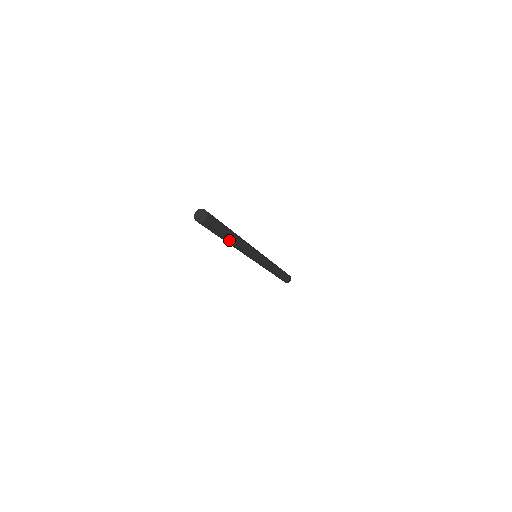
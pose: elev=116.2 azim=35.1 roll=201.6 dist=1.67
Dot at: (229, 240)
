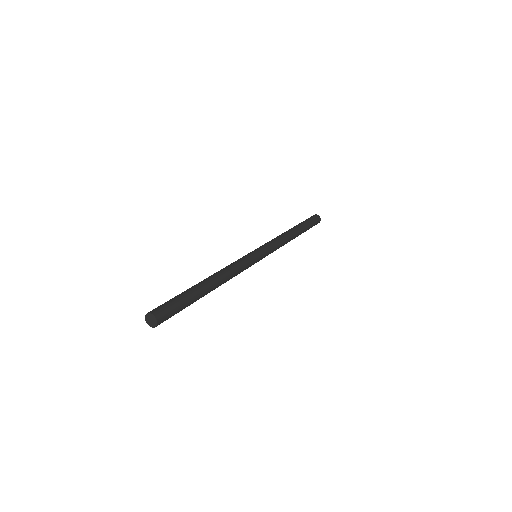
Dot at: occluded
